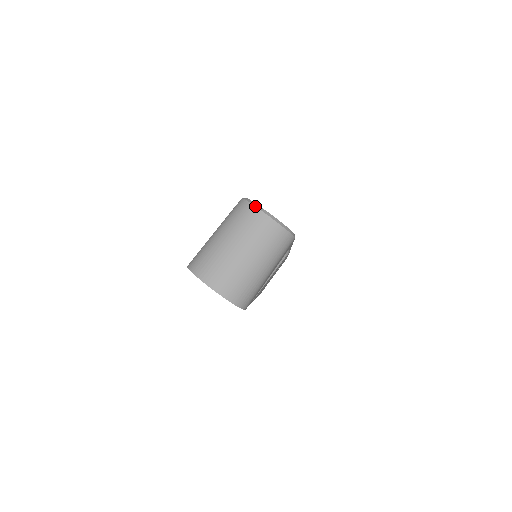
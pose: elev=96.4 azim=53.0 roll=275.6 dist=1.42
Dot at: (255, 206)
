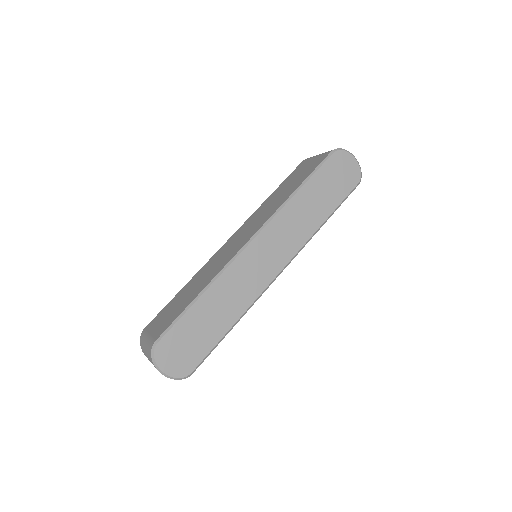
Dot at: (153, 364)
